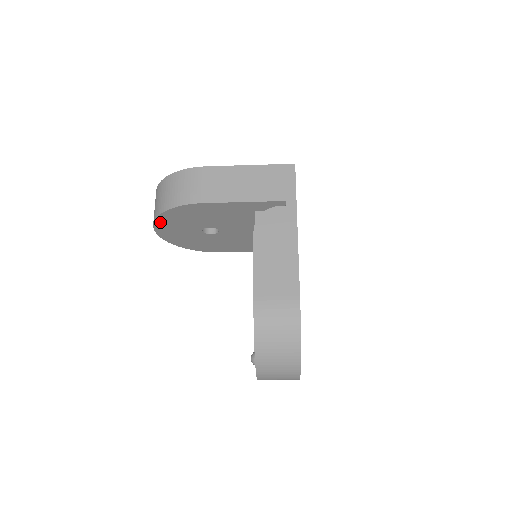
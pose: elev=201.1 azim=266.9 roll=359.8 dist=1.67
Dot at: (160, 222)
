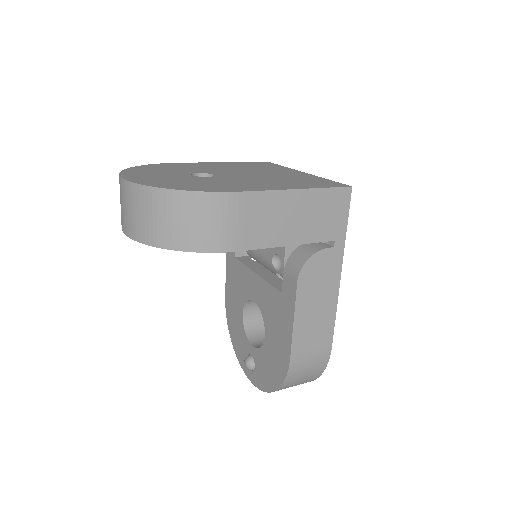
Dot at: occluded
